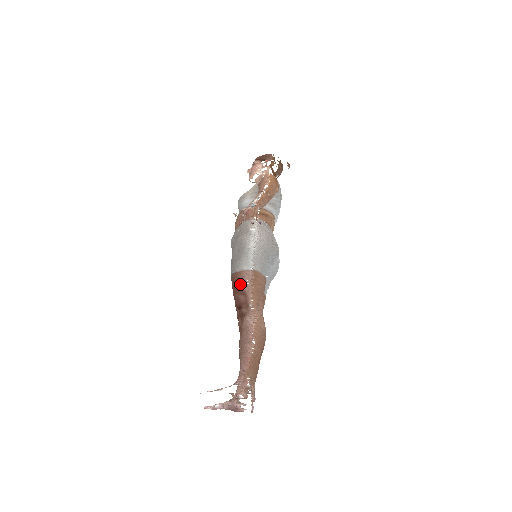
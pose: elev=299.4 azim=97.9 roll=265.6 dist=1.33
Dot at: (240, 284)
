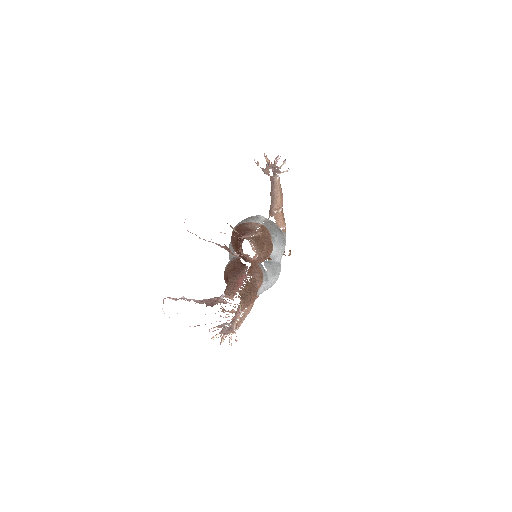
Dot at: (245, 226)
